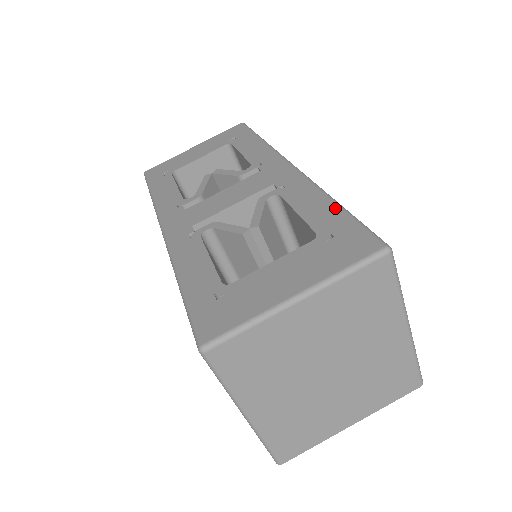
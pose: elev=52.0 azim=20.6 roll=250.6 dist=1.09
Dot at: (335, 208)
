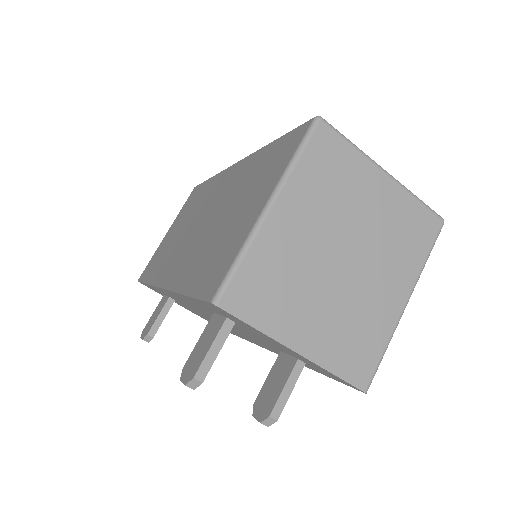
Dot at: occluded
